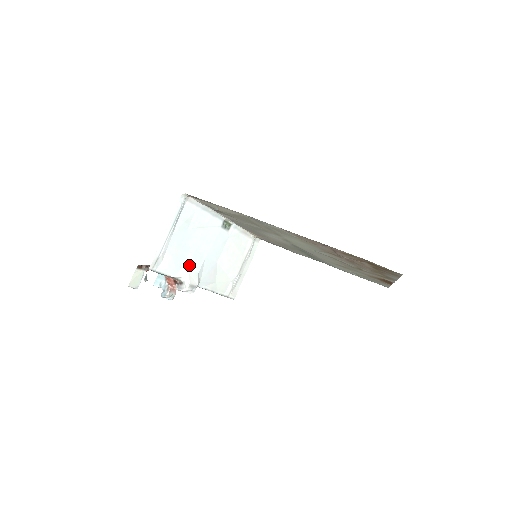
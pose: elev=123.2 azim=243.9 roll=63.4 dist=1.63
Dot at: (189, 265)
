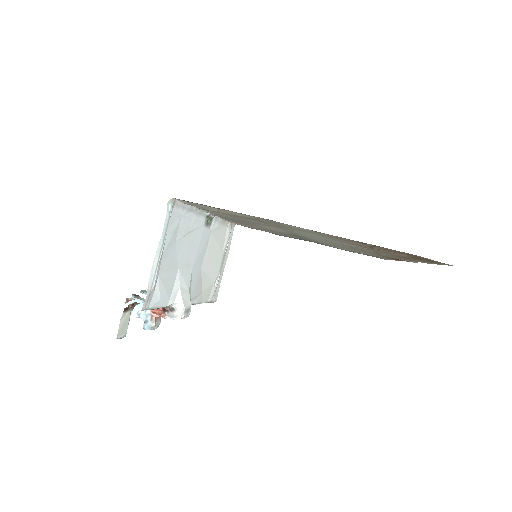
Dot at: (179, 285)
